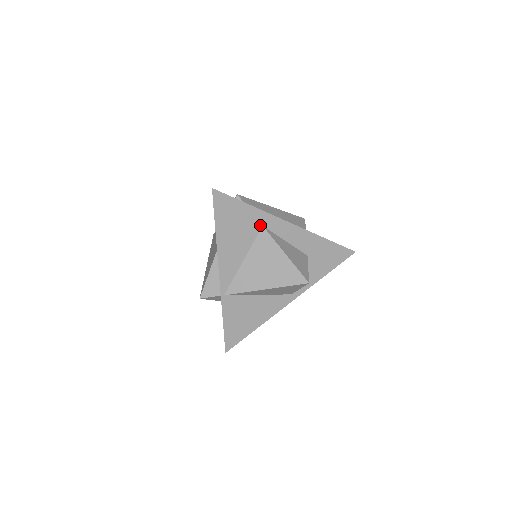
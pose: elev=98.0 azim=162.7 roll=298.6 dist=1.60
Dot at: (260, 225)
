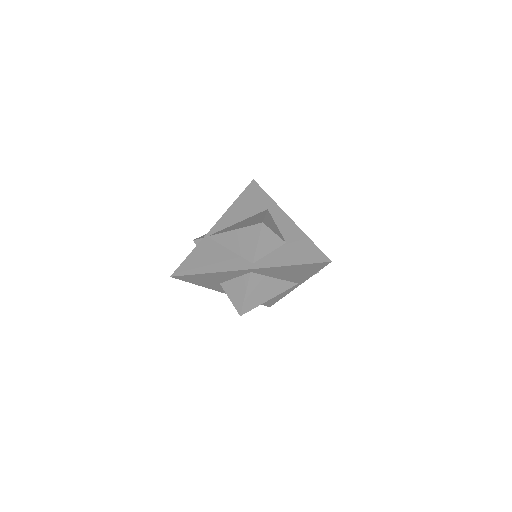
Dot at: (266, 208)
